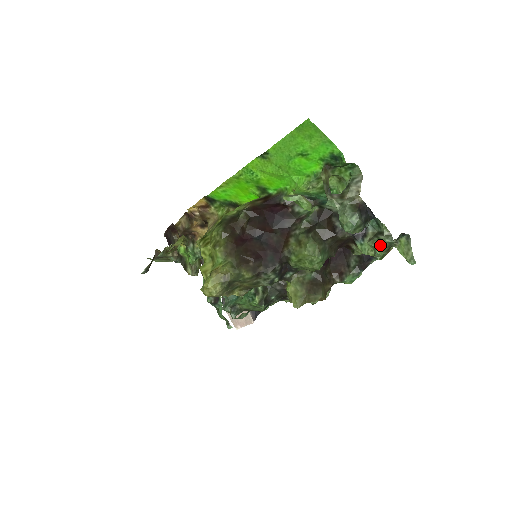
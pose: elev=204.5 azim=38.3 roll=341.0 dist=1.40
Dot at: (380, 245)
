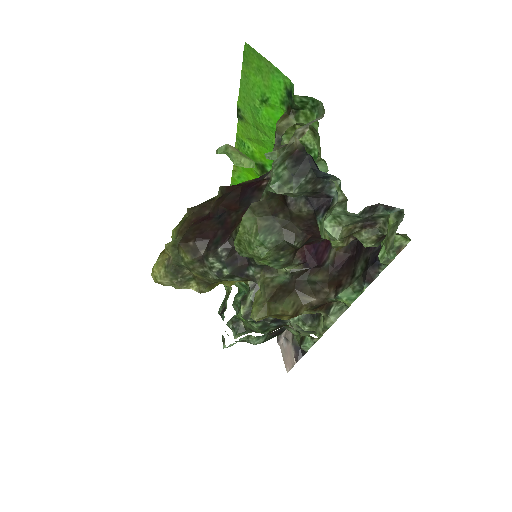
Dot at: (333, 219)
